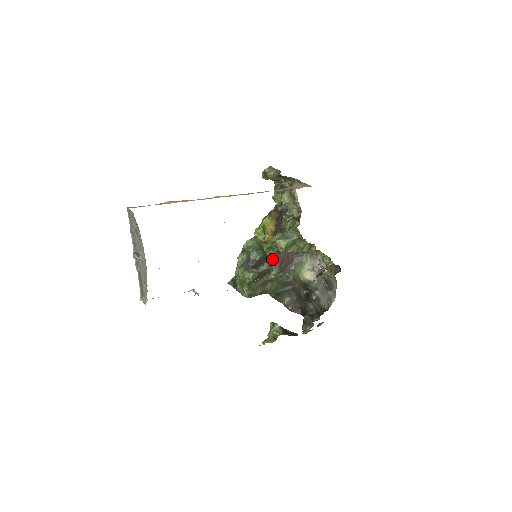
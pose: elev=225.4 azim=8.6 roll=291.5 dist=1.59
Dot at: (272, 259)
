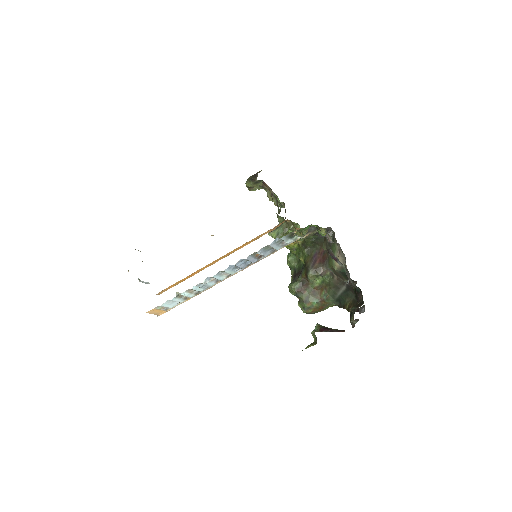
Dot at: (304, 262)
